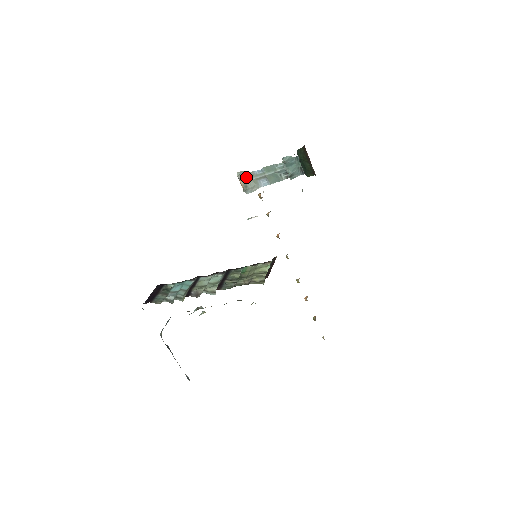
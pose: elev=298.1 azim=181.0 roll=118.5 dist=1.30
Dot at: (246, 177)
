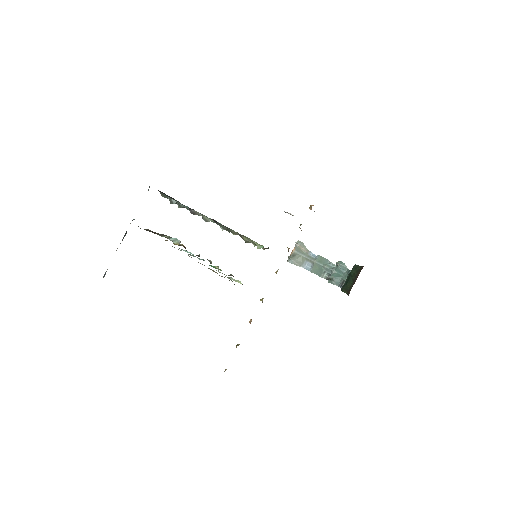
Dot at: (301, 250)
